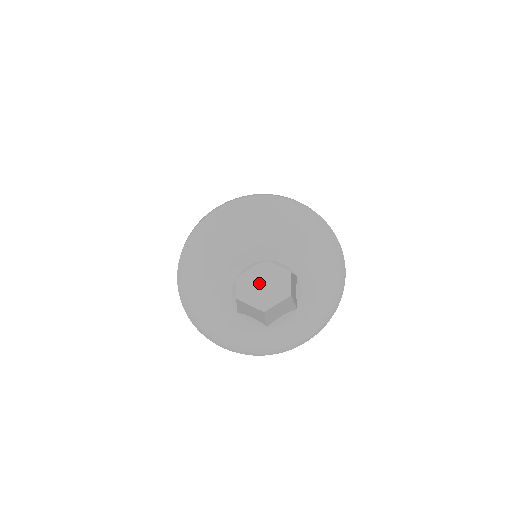
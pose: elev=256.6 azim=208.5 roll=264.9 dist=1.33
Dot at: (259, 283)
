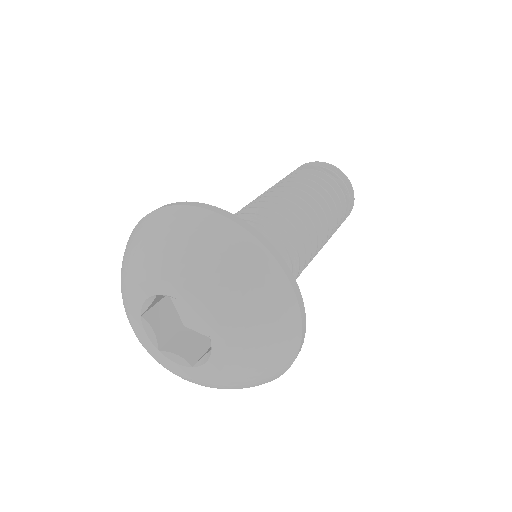
Dot at: occluded
